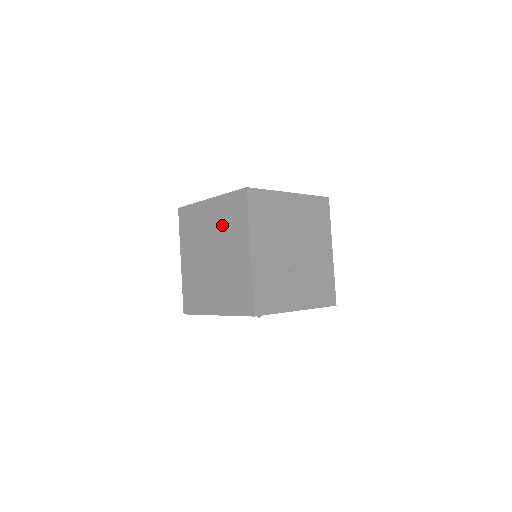
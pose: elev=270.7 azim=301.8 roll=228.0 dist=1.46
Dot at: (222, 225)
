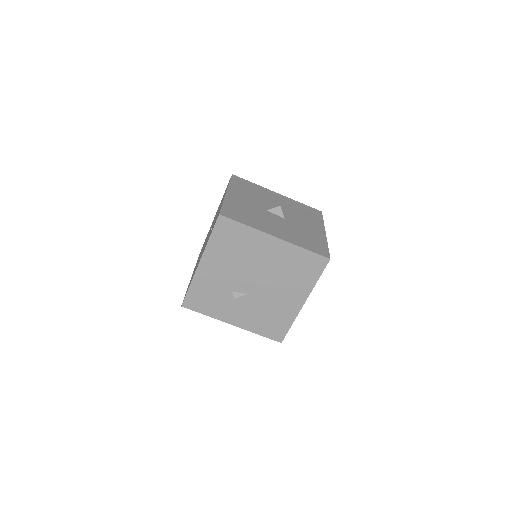
Dot at: occluded
